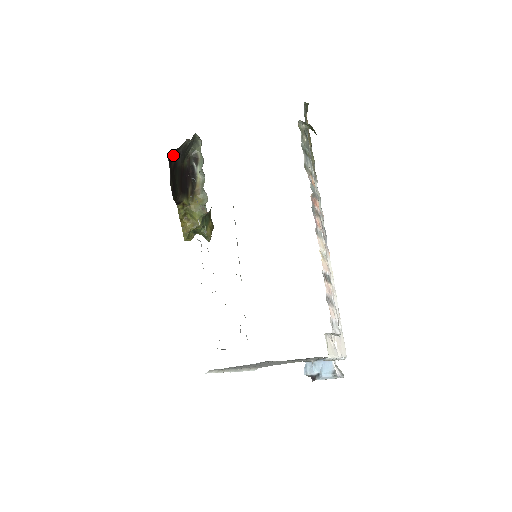
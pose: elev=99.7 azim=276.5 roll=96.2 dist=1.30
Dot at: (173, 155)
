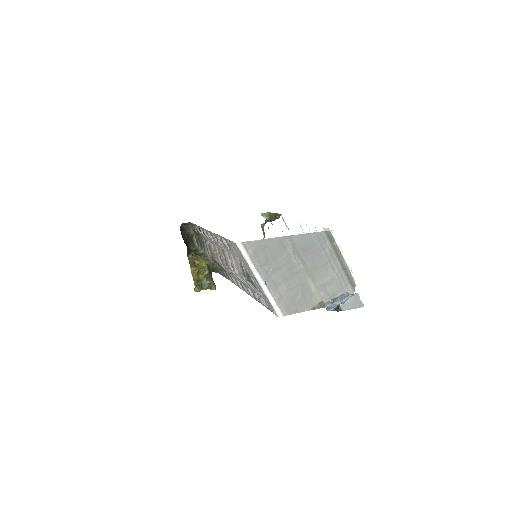
Dot at: (182, 232)
